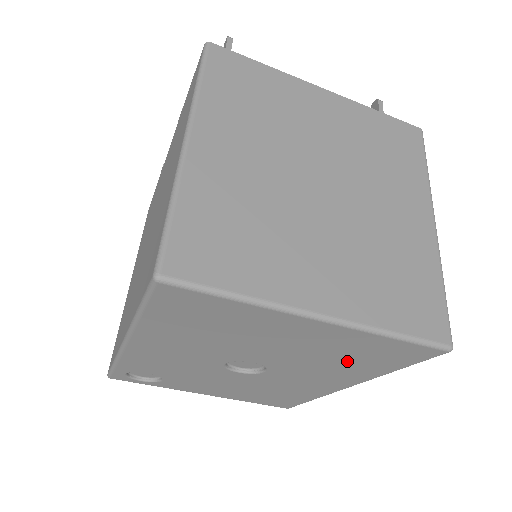
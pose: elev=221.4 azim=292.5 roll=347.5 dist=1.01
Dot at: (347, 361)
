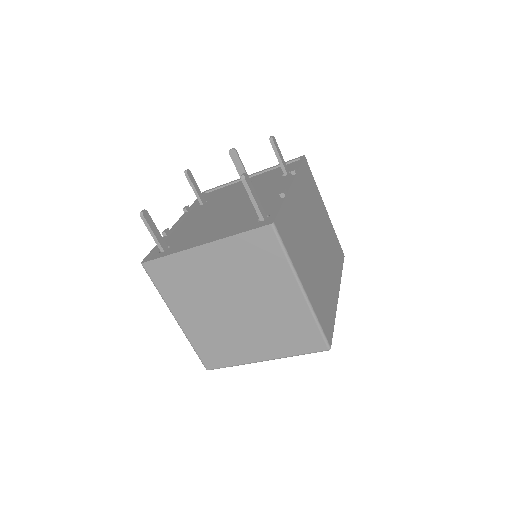
Dot at: occluded
